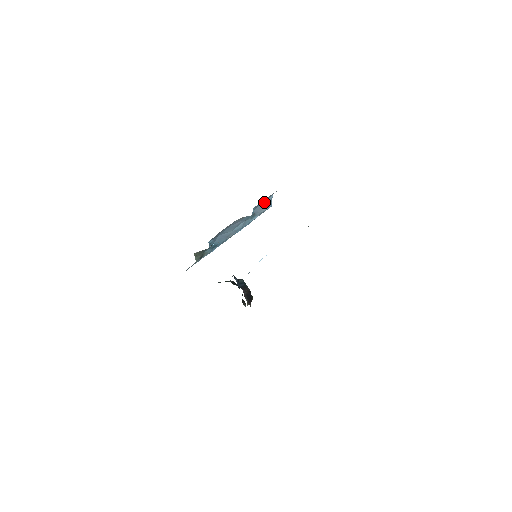
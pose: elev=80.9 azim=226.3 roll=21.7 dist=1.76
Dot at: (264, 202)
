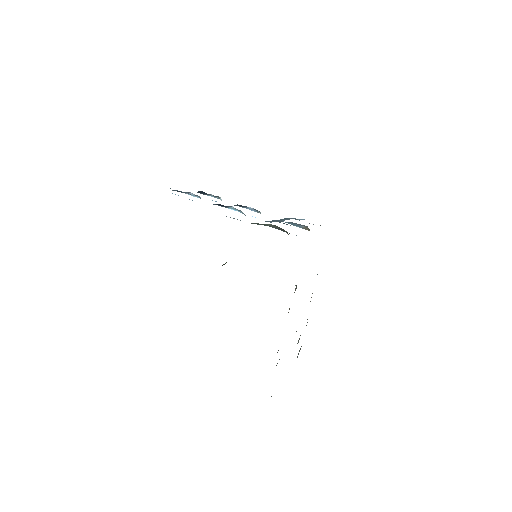
Dot at: occluded
